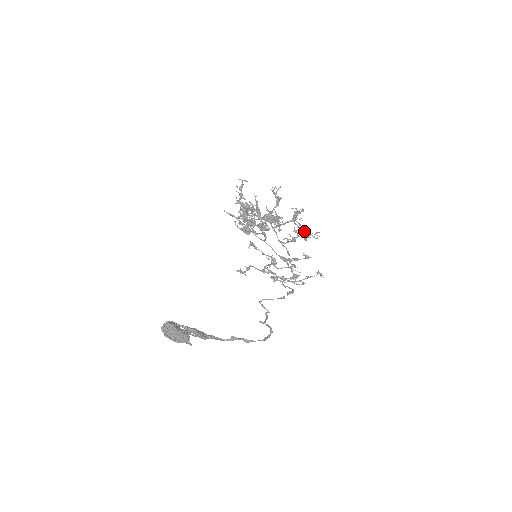
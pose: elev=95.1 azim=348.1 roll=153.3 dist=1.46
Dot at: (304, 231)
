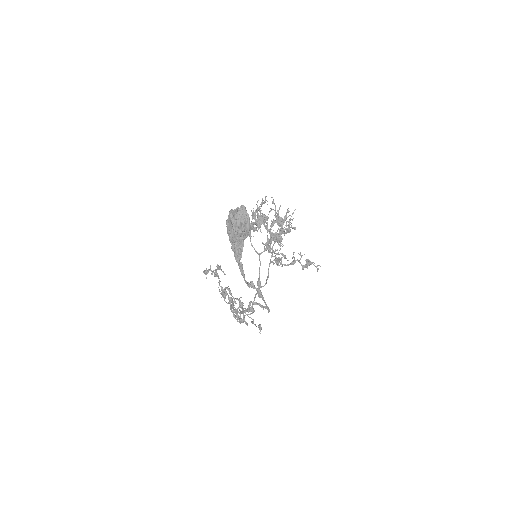
Dot at: (308, 259)
